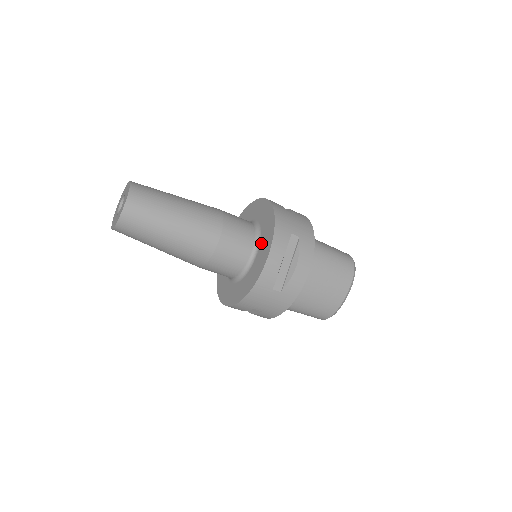
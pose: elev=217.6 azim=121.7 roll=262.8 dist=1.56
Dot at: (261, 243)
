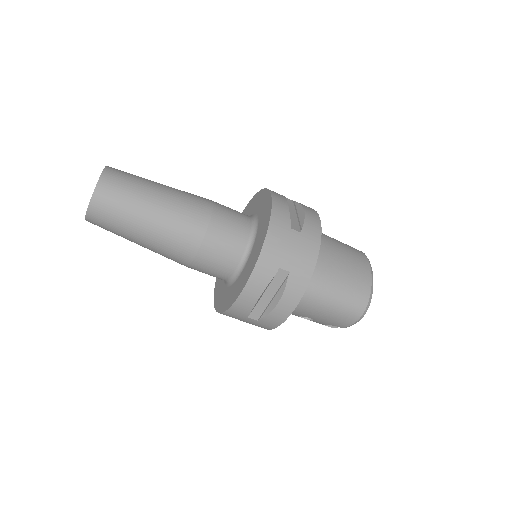
Dot at: (258, 211)
